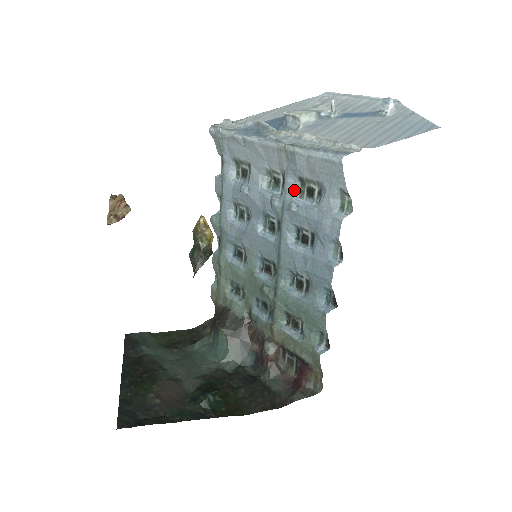
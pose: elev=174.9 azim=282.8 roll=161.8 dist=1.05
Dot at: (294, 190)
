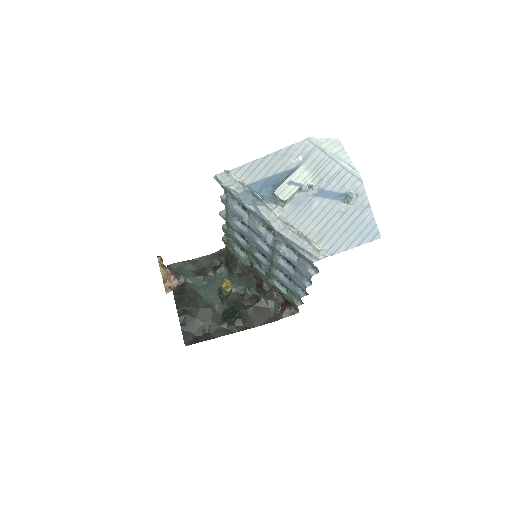
Dot at: (282, 243)
